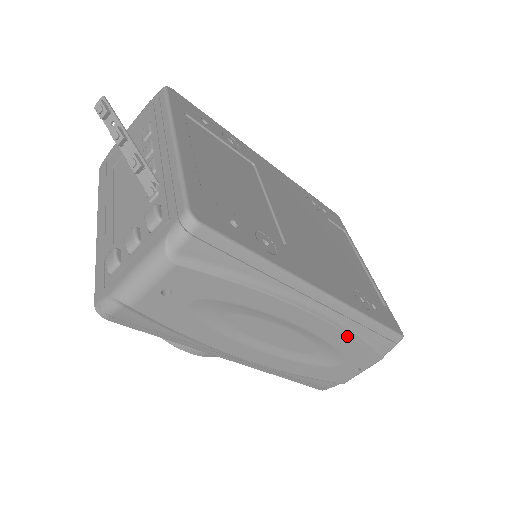
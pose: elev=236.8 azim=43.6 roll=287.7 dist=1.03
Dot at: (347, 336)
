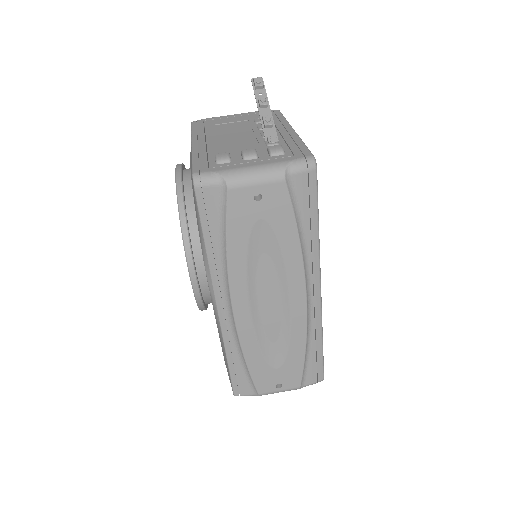
Dot at: (304, 341)
